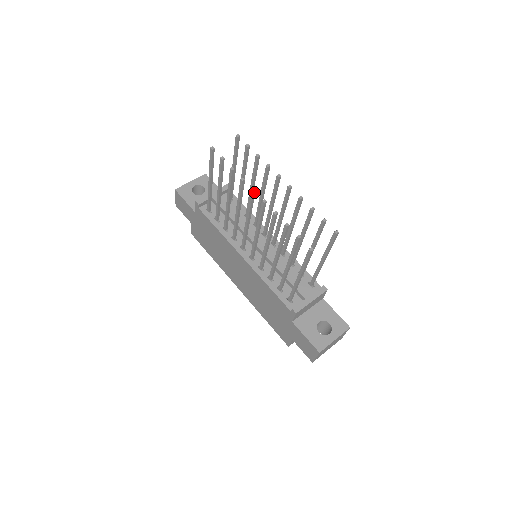
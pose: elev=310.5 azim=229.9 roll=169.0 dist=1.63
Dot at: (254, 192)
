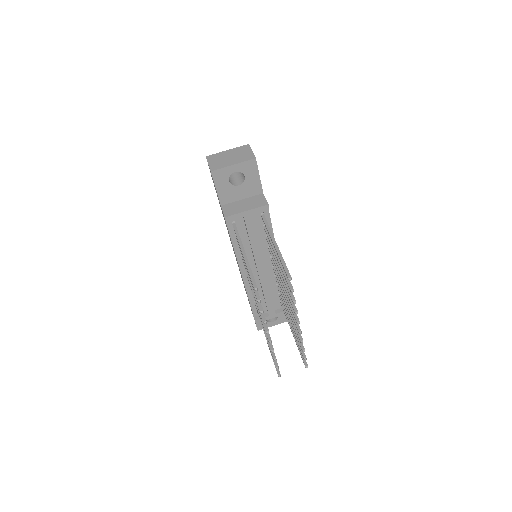
Dot at: (268, 331)
